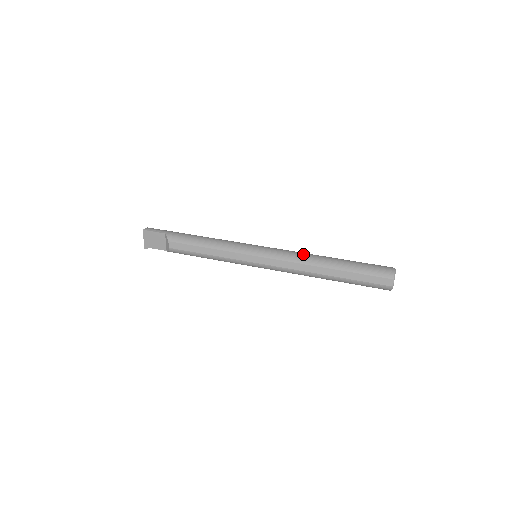
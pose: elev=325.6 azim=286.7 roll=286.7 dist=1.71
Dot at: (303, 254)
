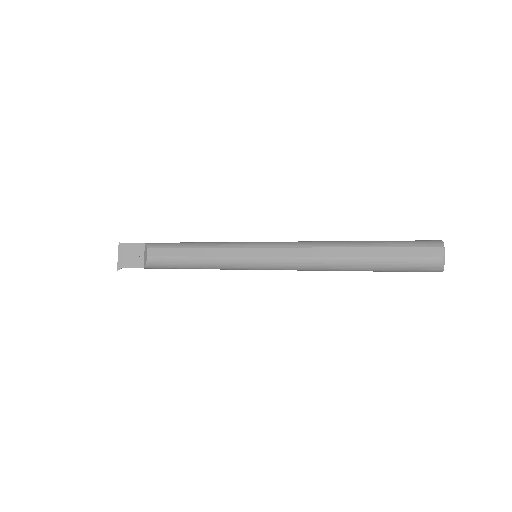
Dot at: (316, 241)
